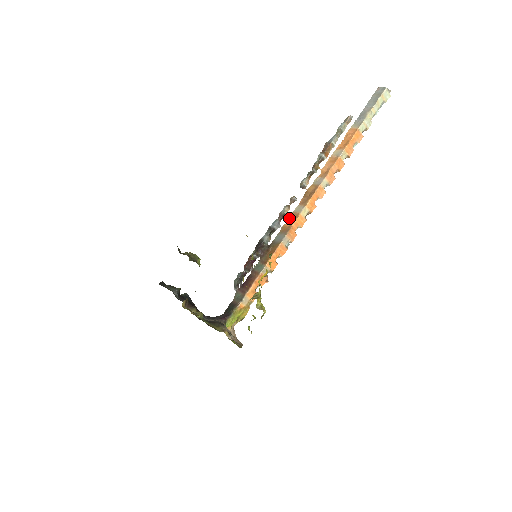
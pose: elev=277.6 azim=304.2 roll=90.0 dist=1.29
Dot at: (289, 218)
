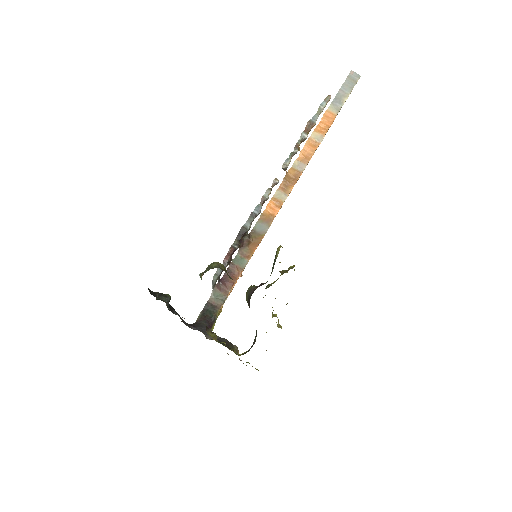
Dot at: (269, 204)
